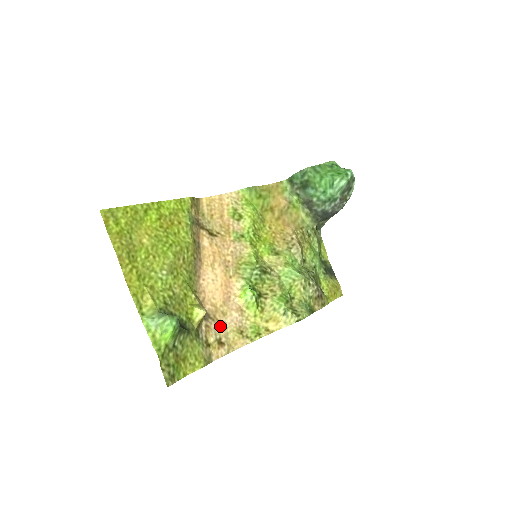
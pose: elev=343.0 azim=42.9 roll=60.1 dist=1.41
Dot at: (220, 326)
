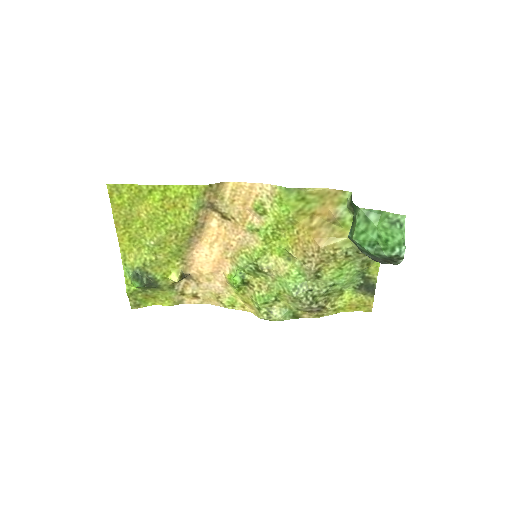
Dot at: (201, 286)
